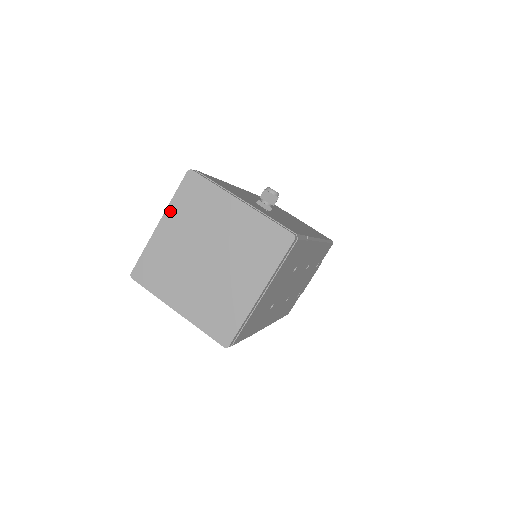
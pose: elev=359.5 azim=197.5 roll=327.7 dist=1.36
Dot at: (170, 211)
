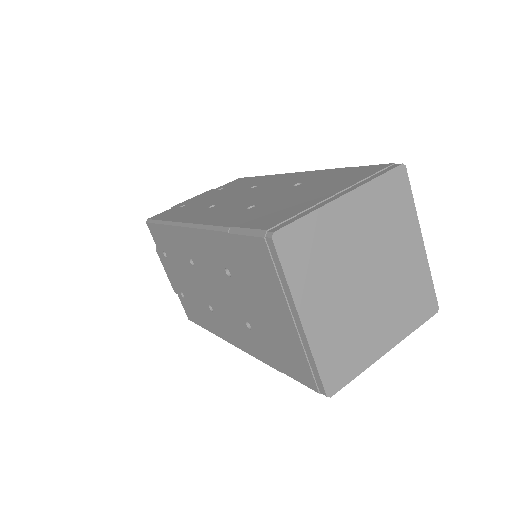
Dot at: (363, 192)
